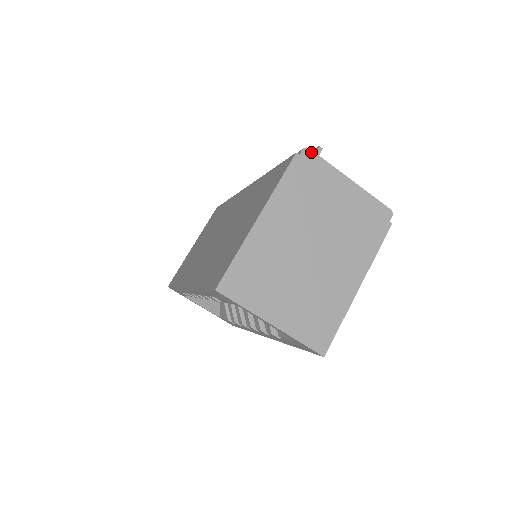
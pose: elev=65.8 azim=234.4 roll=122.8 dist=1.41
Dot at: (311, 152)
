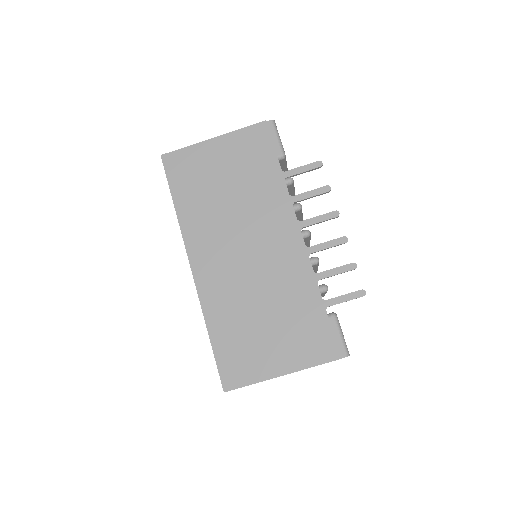
Dot at: occluded
